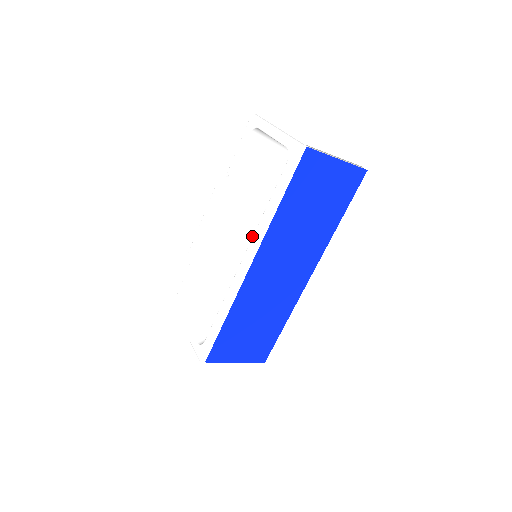
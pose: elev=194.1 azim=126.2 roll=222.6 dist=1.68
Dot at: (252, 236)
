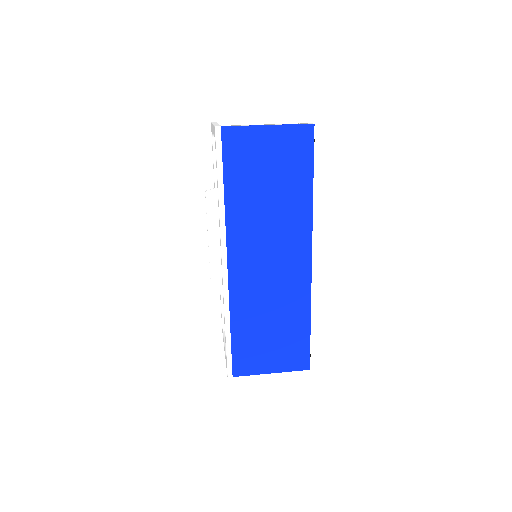
Dot at: occluded
